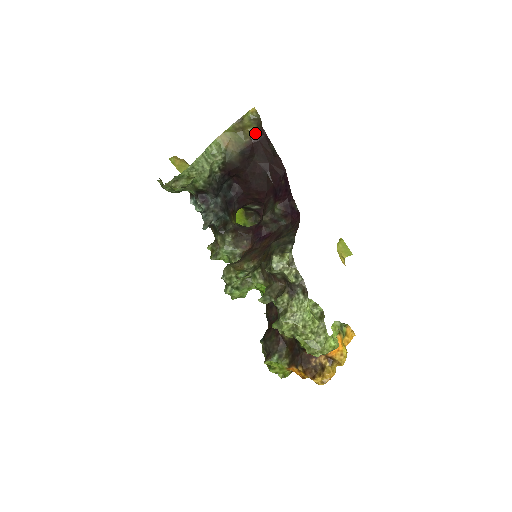
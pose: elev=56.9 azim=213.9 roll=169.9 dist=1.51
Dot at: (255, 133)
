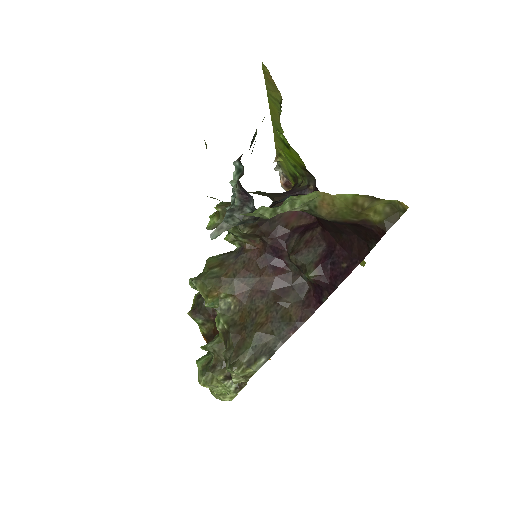
Dot at: (372, 222)
